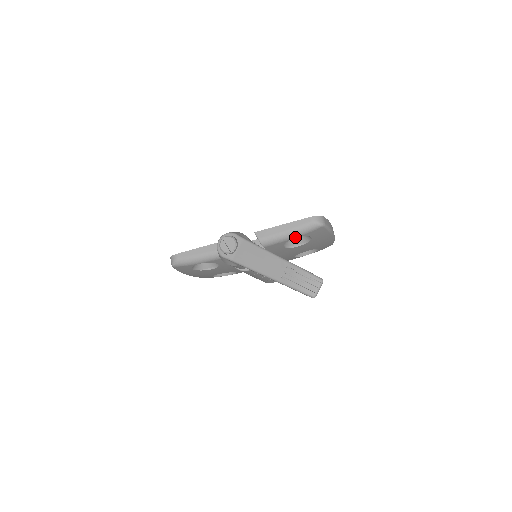
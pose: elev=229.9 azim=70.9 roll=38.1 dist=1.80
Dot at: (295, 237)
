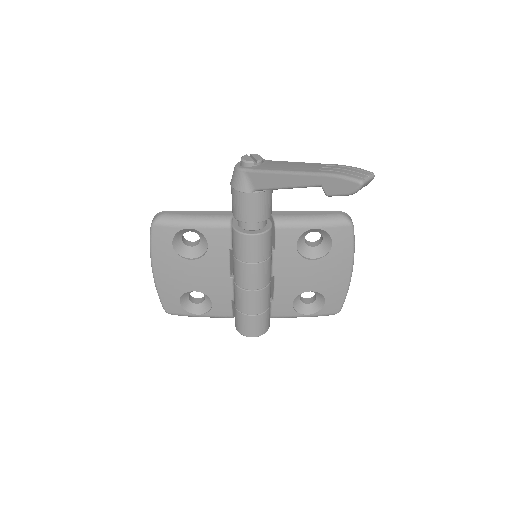
Dot at: (317, 227)
